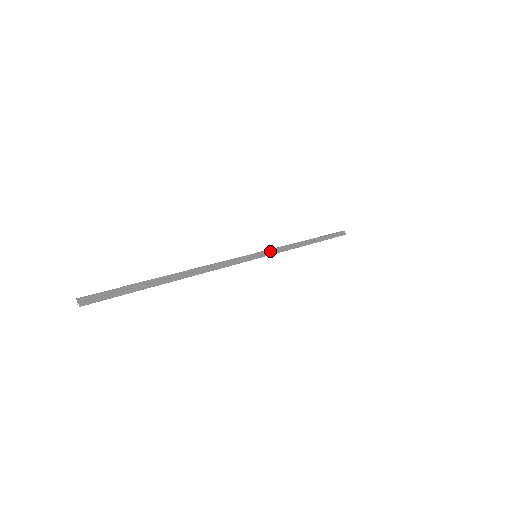
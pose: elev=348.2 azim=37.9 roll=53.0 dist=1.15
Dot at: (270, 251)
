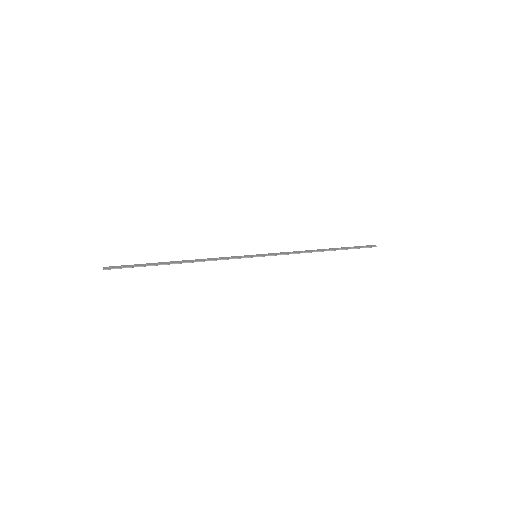
Dot at: (272, 254)
